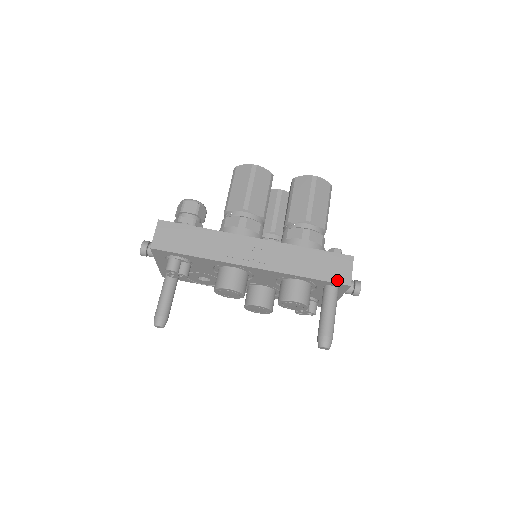
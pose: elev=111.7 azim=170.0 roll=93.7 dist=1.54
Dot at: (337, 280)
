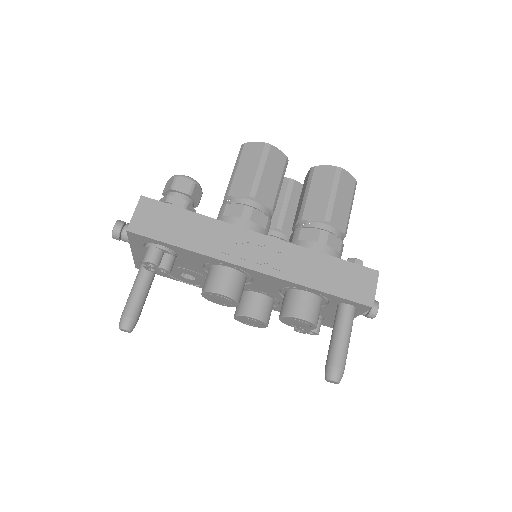
Dot at: (357, 298)
